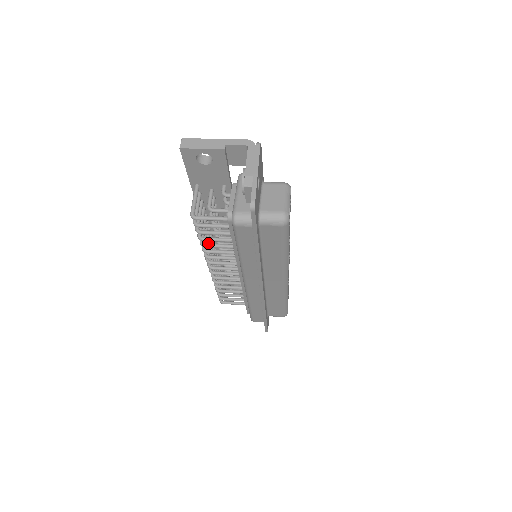
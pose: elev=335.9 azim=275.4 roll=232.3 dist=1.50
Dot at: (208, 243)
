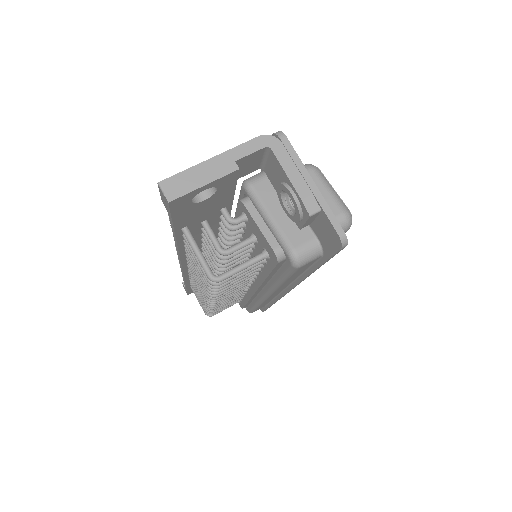
Dot at: occluded
